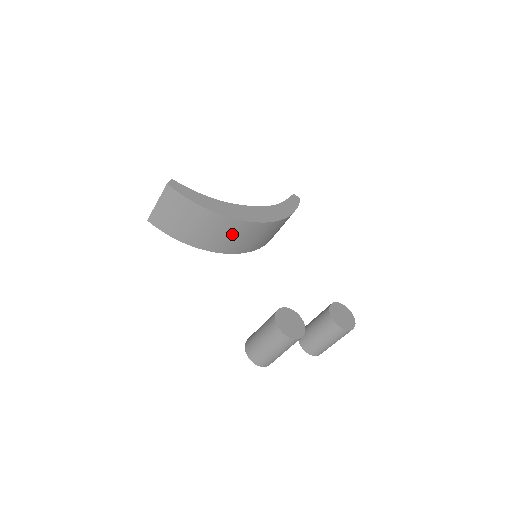
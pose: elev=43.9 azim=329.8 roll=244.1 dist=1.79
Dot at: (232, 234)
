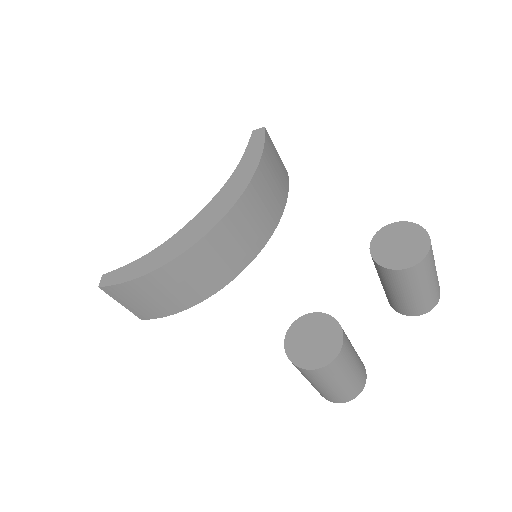
Dot at: (211, 260)
